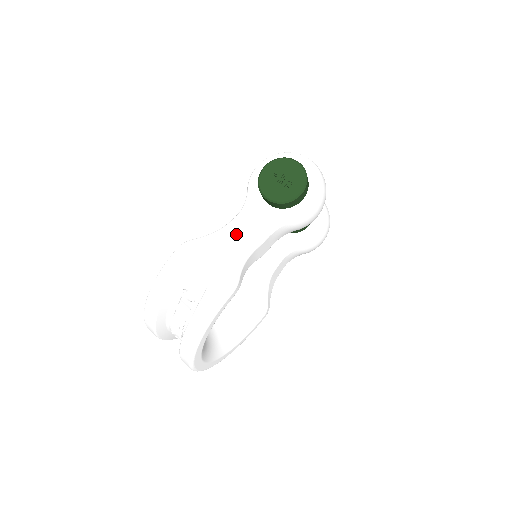
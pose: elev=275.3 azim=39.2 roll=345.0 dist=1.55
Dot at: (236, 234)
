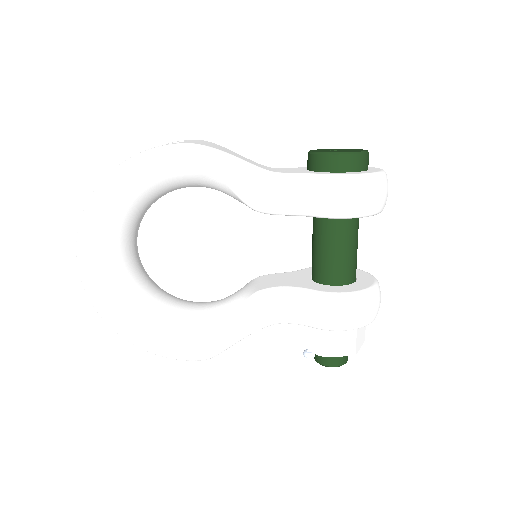
Dot at: (253, 162)
